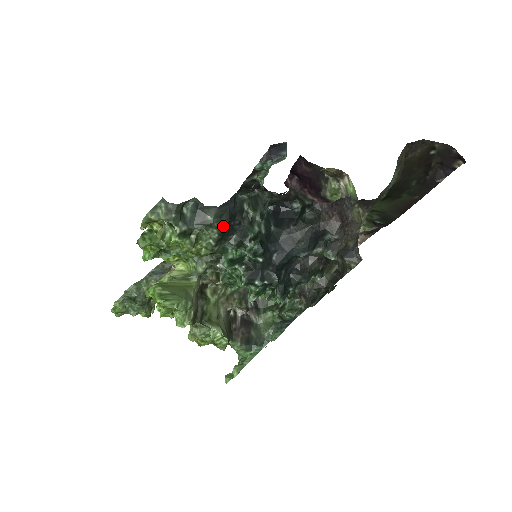
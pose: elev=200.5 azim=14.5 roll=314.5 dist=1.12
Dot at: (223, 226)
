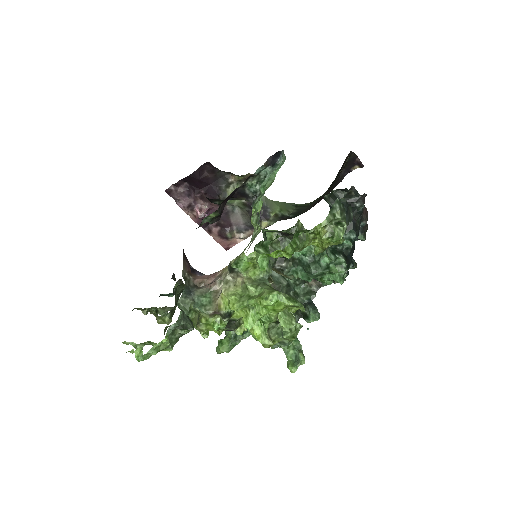
Dot at: occluded
